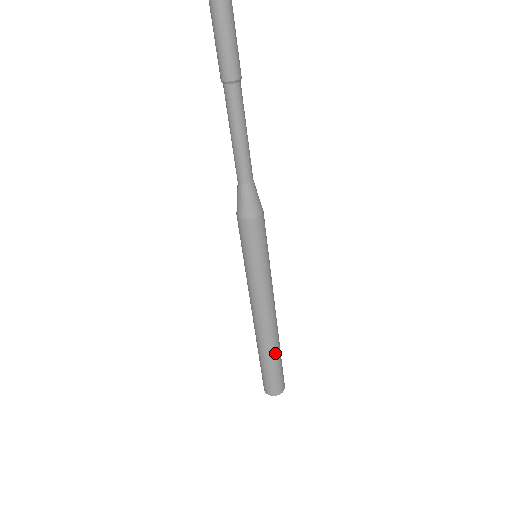
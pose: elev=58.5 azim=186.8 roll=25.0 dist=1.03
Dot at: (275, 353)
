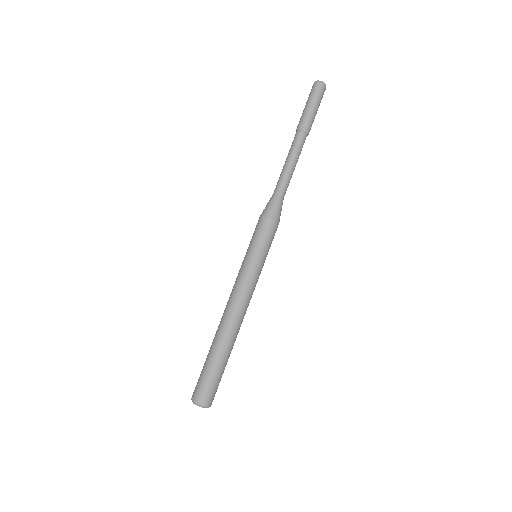
Dot at: occluded
